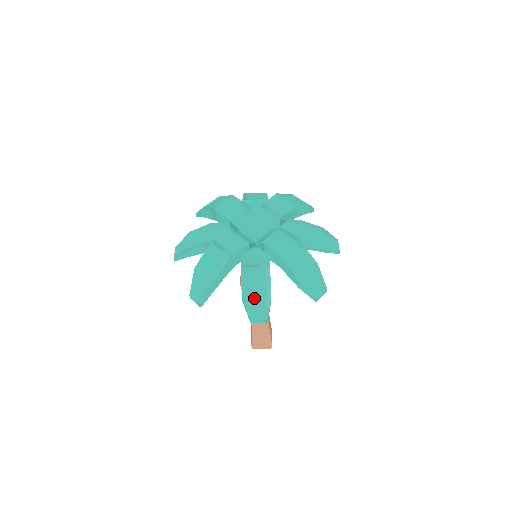
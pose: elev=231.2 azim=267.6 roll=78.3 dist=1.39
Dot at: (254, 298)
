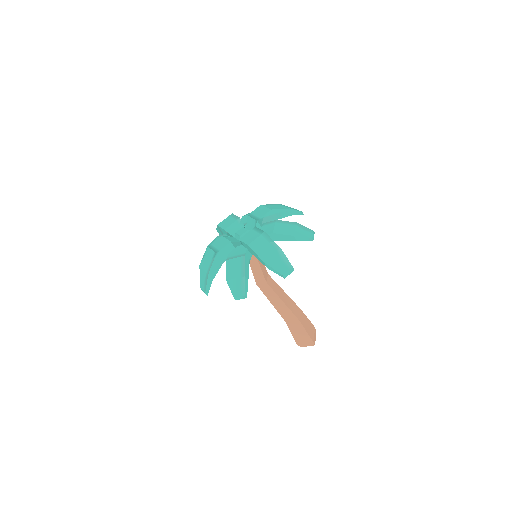
Dot at: (234, 280)
